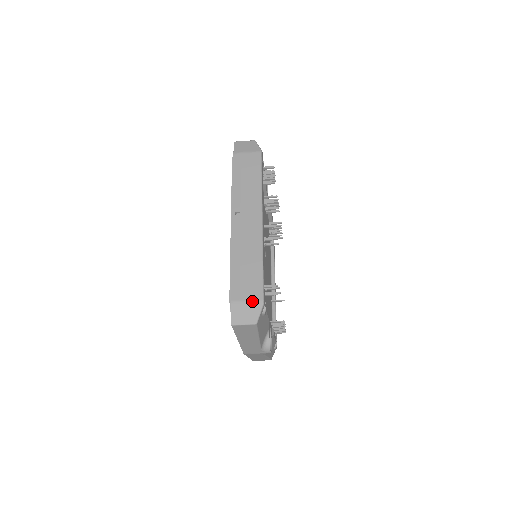
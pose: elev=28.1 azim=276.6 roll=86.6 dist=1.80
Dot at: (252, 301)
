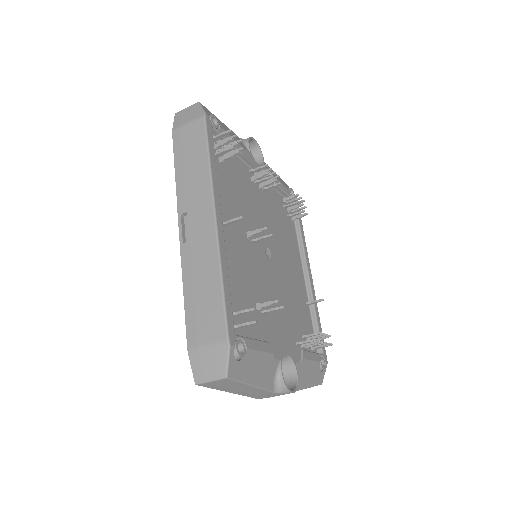
Dot at: (213, 345)
